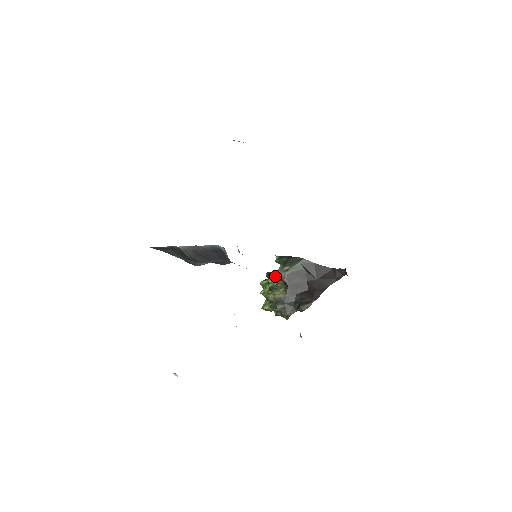
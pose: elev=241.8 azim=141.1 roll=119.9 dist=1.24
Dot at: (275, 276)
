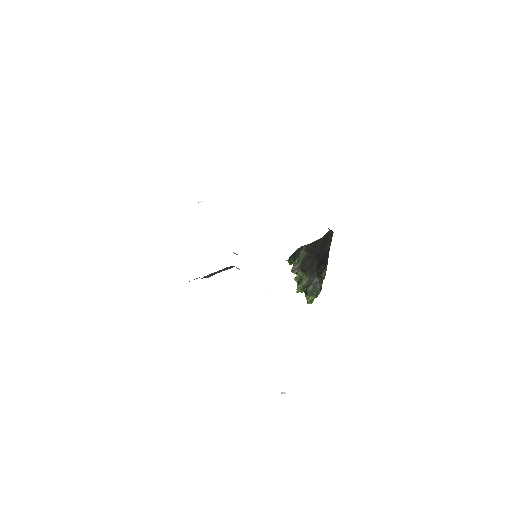
Dot at: (293, 271)
